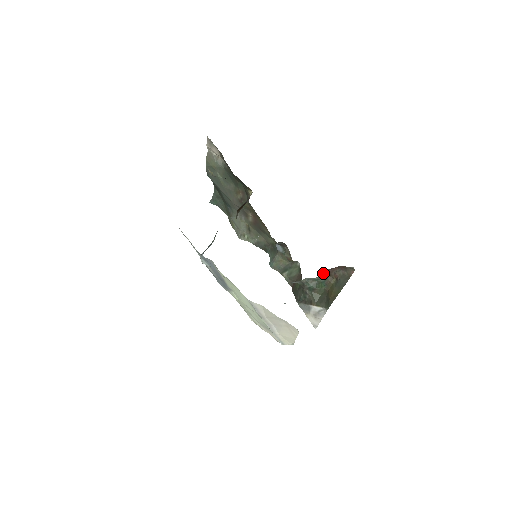
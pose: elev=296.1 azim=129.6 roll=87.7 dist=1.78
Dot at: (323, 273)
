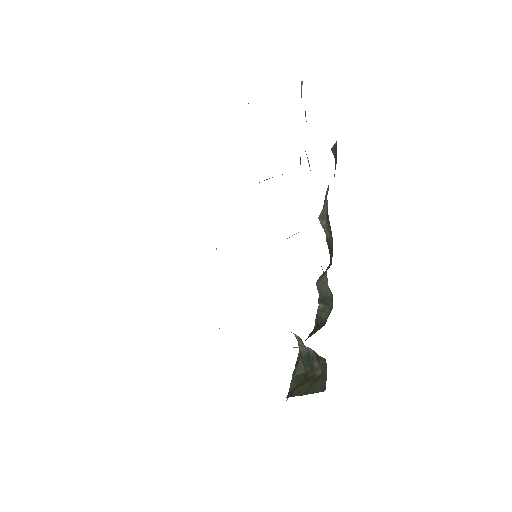
Dot at: occluded
